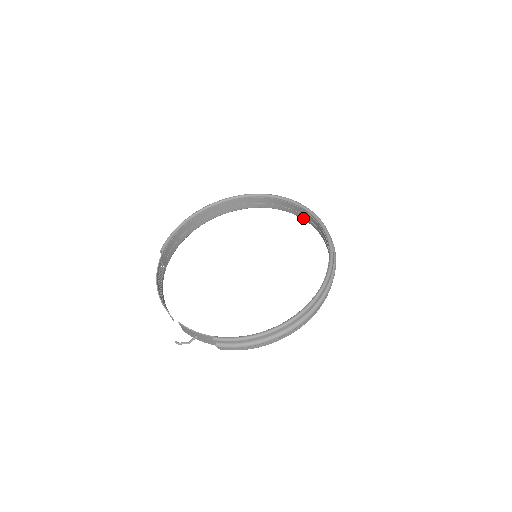
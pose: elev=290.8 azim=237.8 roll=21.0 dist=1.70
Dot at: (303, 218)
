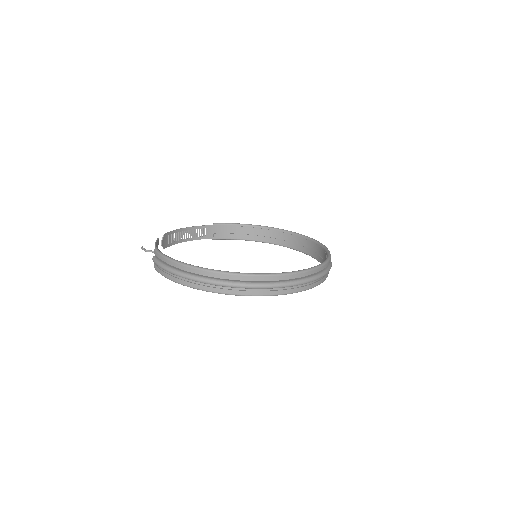
Dot at: occluded
